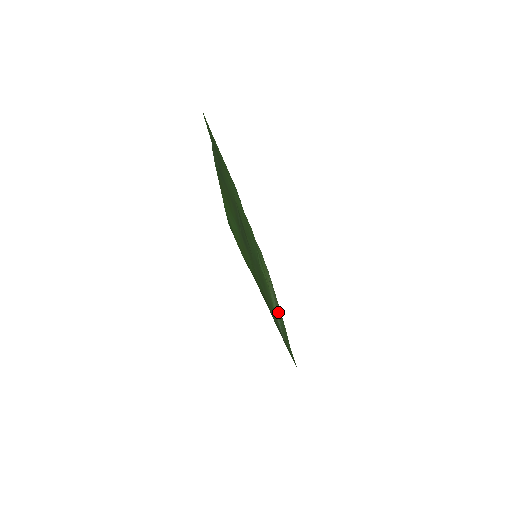
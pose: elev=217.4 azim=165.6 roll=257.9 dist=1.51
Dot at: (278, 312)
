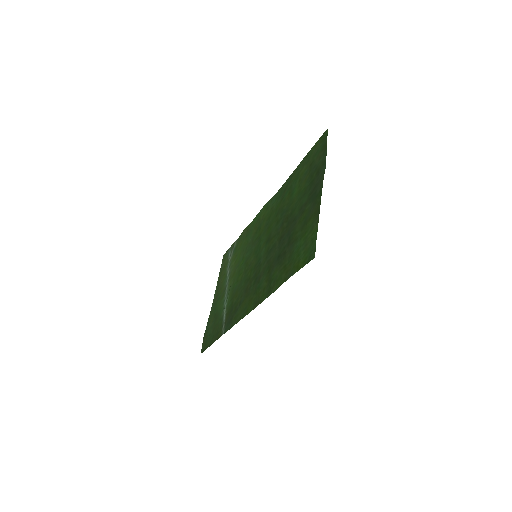
Dot at: (221, 299)
